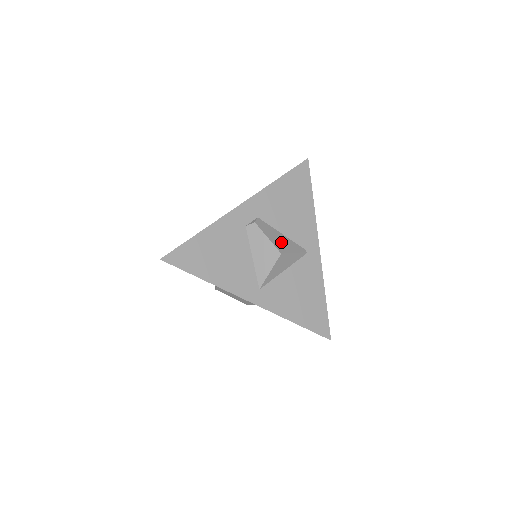
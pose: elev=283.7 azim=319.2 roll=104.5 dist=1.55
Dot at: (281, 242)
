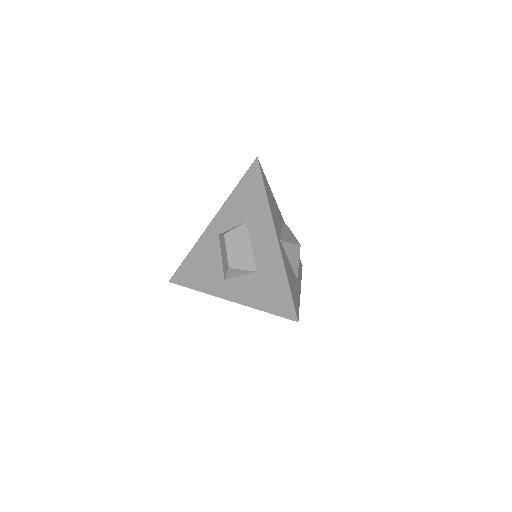
Dot at: occluded
